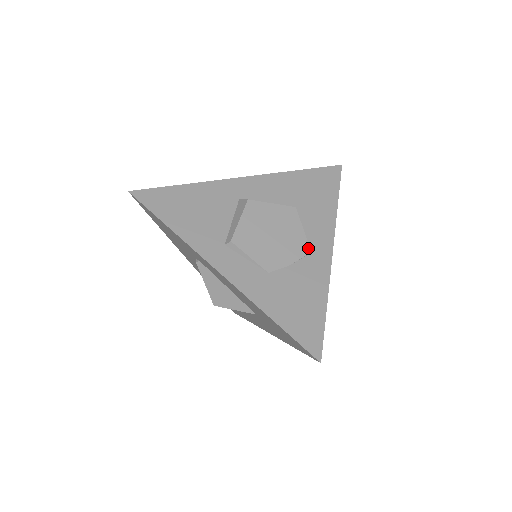
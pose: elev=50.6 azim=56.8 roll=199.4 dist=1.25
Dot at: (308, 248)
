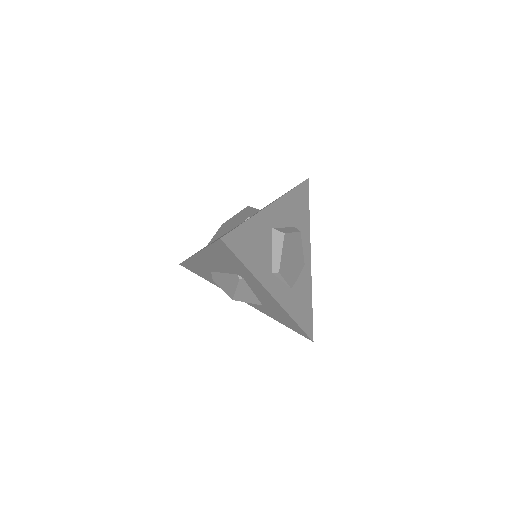
Dot at: (304, 262)
